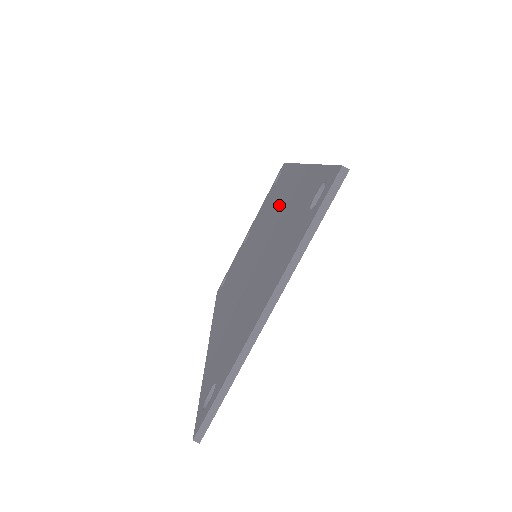
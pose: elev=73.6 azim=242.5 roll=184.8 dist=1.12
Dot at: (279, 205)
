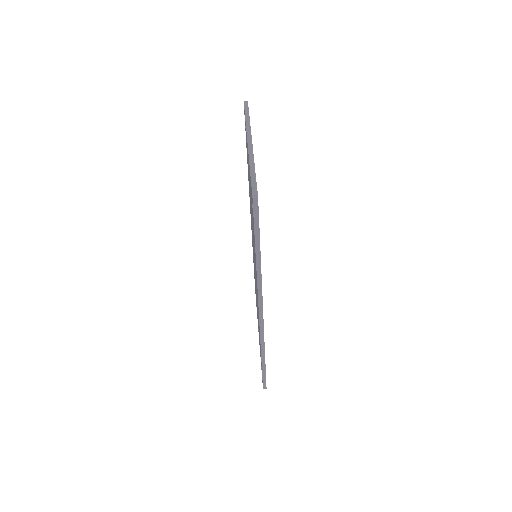
Dot at: occluded
